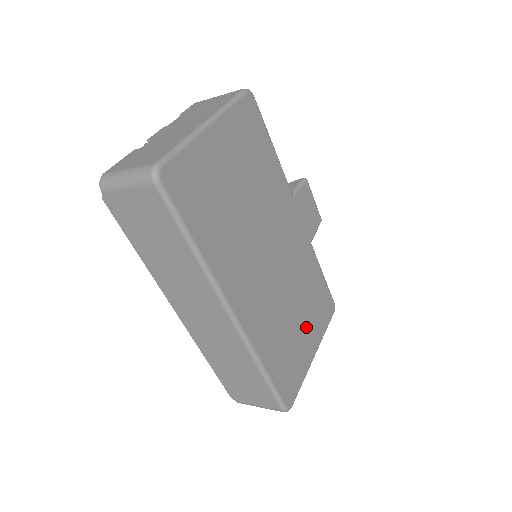
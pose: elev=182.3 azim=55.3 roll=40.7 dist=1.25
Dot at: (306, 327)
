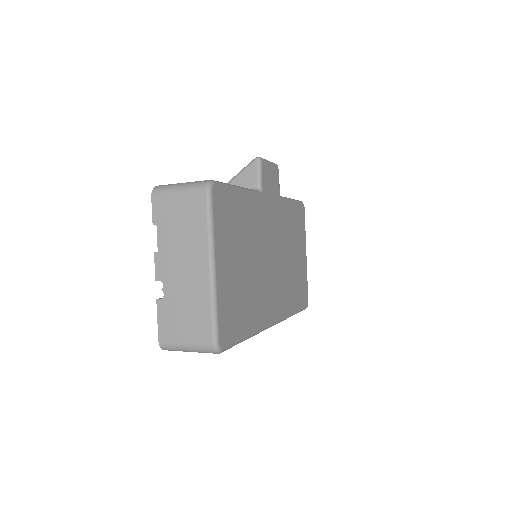
Dot at: (298, 252)
